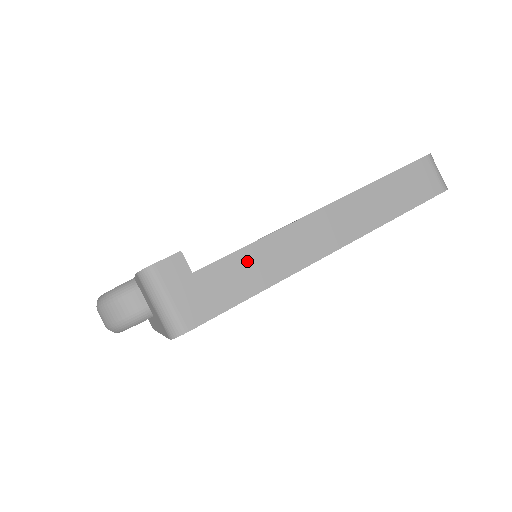
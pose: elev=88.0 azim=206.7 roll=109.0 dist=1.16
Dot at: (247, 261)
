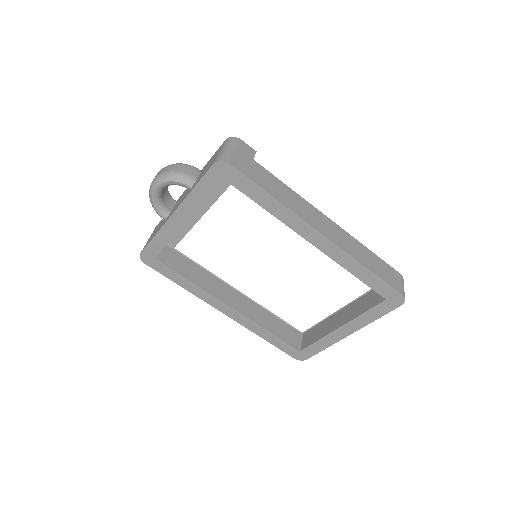
Dot at: (281, 187)
